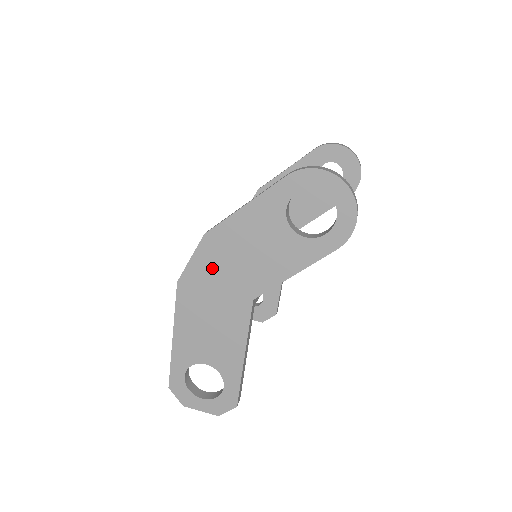
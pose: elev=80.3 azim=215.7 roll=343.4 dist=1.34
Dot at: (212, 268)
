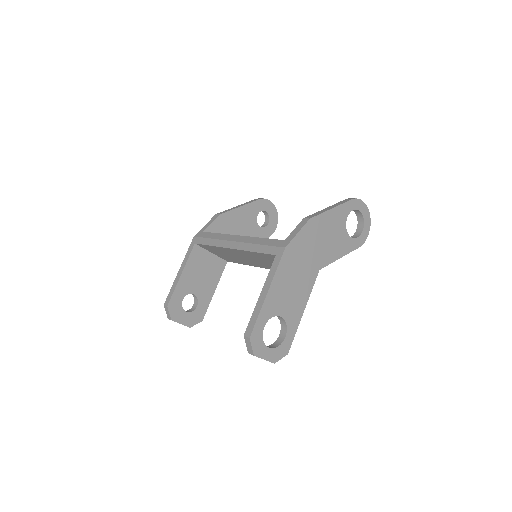
Dot at: (307, 243)
